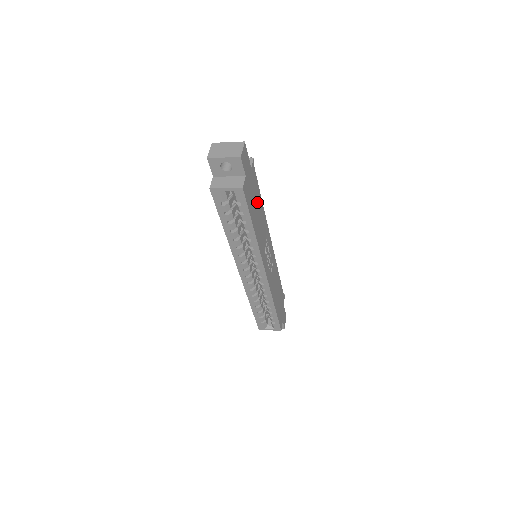
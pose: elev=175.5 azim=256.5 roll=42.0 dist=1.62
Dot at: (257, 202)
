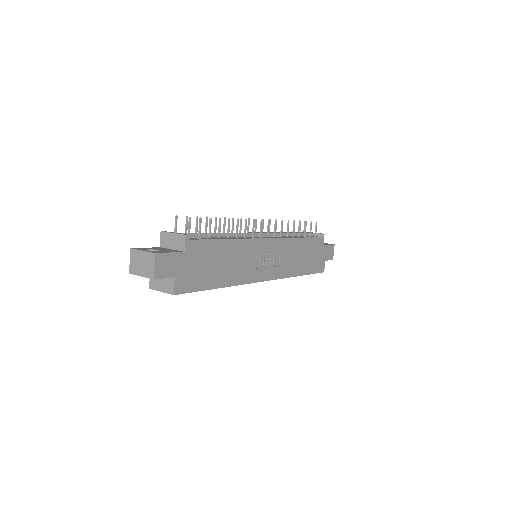
Dot at: (215, 257)
